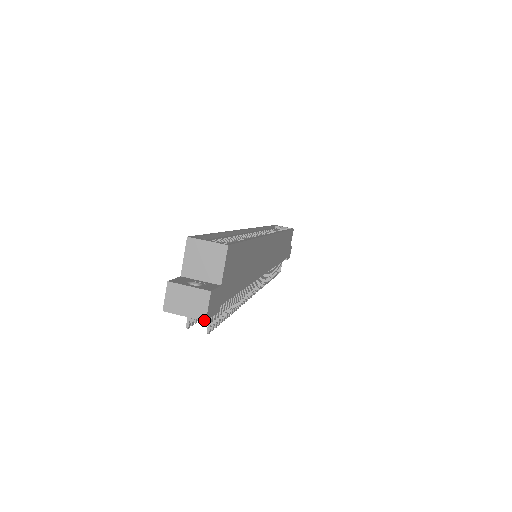
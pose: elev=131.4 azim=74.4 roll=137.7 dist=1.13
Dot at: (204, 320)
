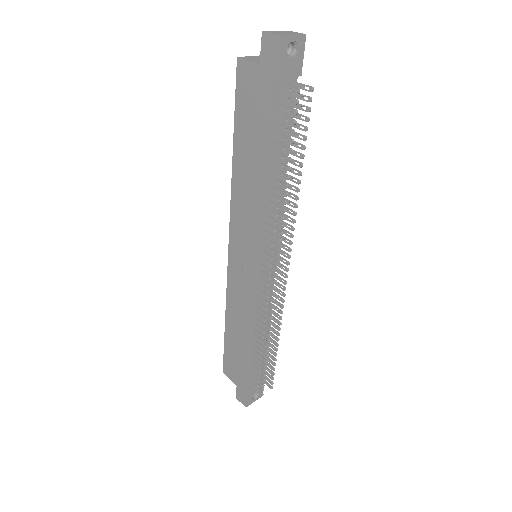
Dot at: (305, 34)
